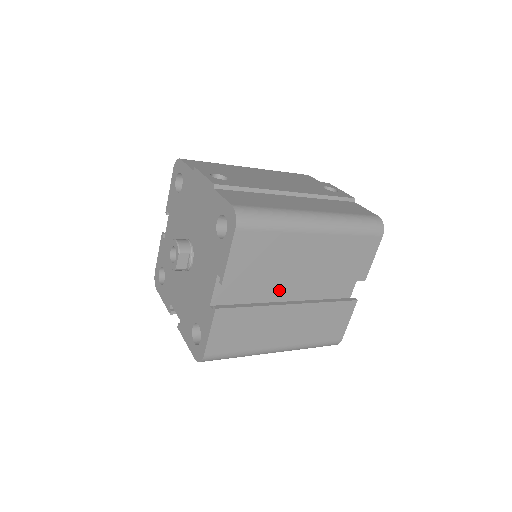
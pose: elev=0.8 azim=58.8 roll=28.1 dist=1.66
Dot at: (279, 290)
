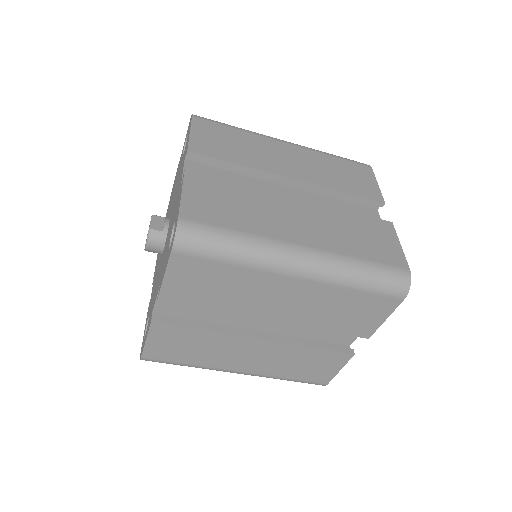
Dot at: occluded
